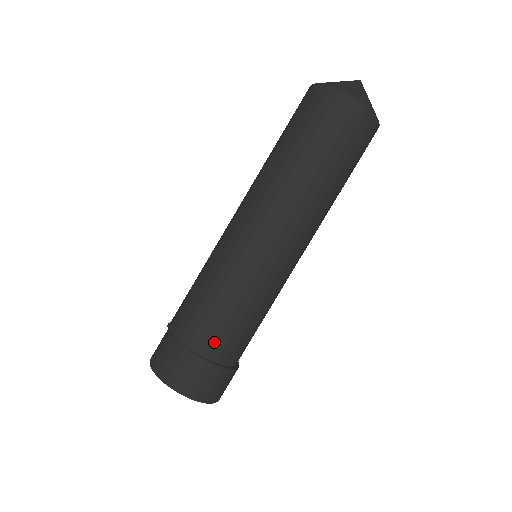
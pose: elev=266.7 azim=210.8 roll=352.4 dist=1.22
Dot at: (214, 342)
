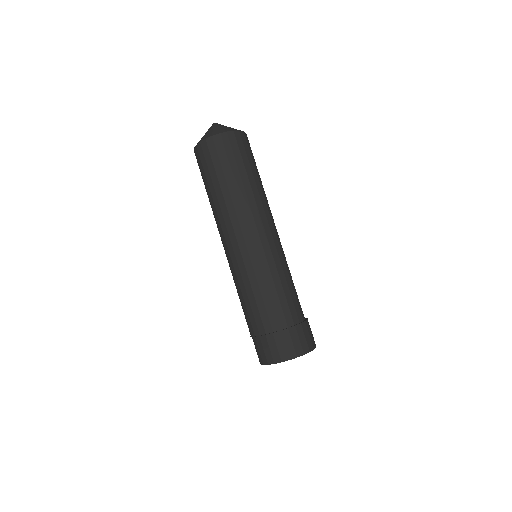
Dot at: (268, 320)
